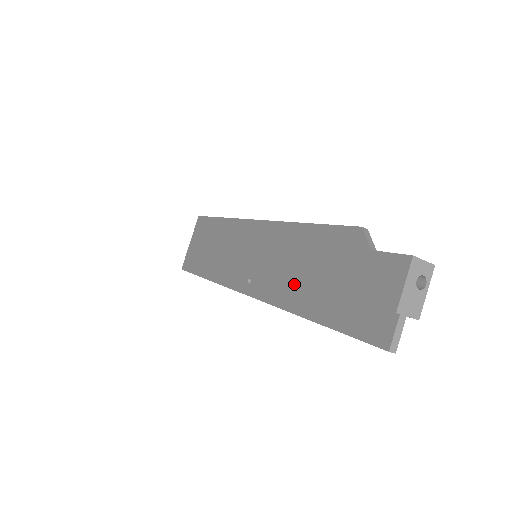
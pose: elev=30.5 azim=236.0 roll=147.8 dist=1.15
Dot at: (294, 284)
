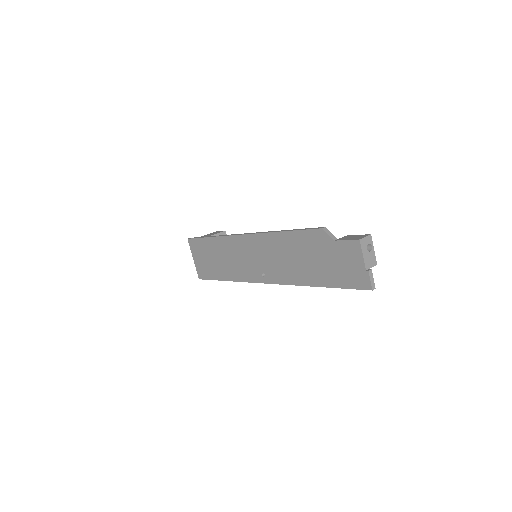
Dot at: (297, 270)
